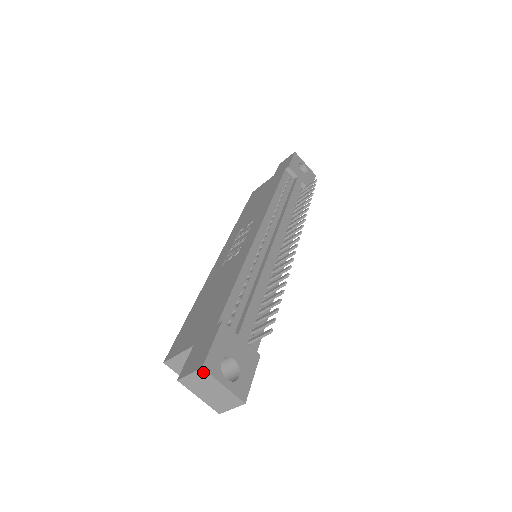
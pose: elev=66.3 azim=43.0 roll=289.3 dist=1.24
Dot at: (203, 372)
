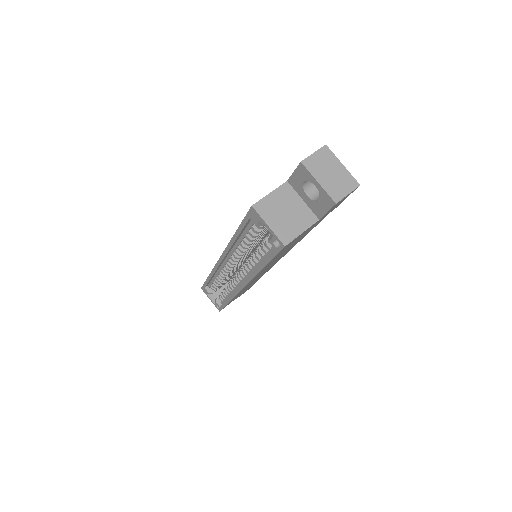
Dot at: (326, 150)
